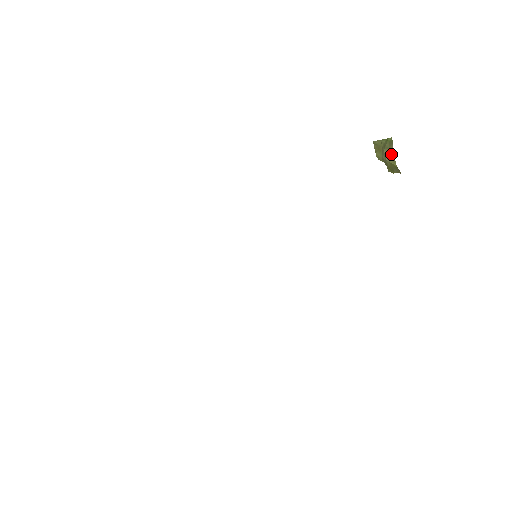
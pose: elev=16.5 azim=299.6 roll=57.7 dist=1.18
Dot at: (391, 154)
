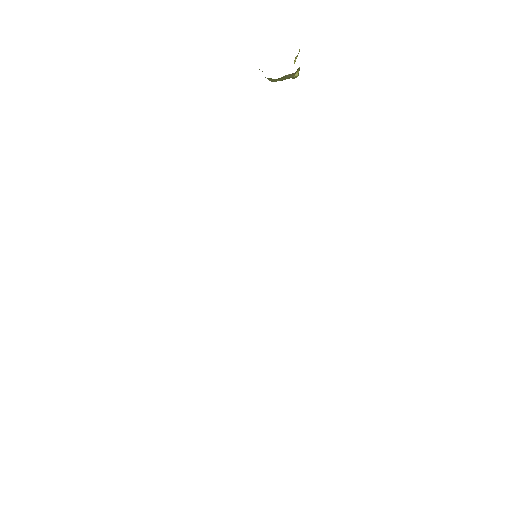
Dot at: occluded
